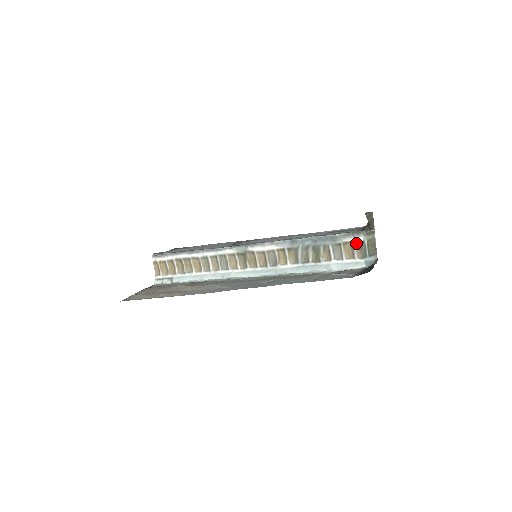
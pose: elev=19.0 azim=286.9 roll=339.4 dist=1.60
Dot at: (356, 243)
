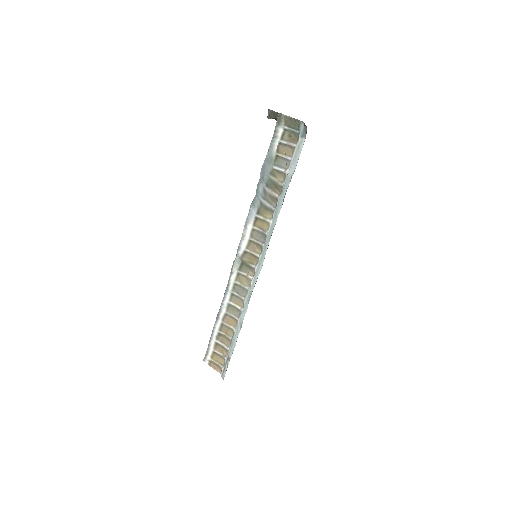
Dot at: (282, 138)
